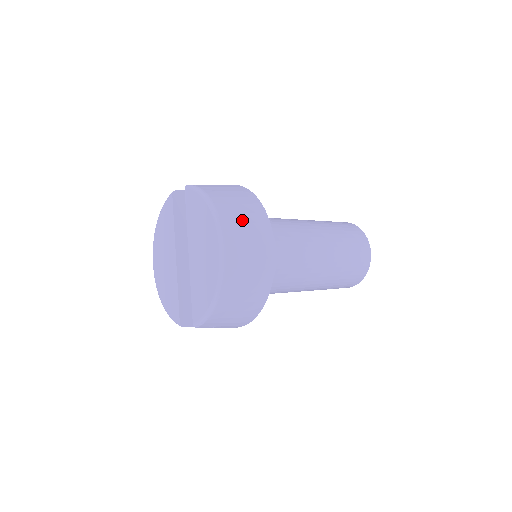
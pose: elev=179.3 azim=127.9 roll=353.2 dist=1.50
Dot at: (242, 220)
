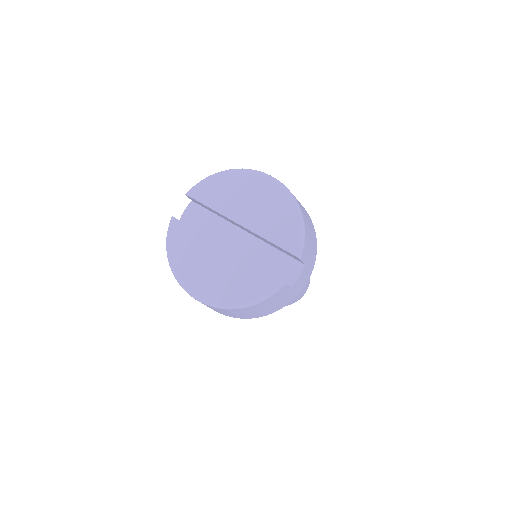
Dot at: occluded
